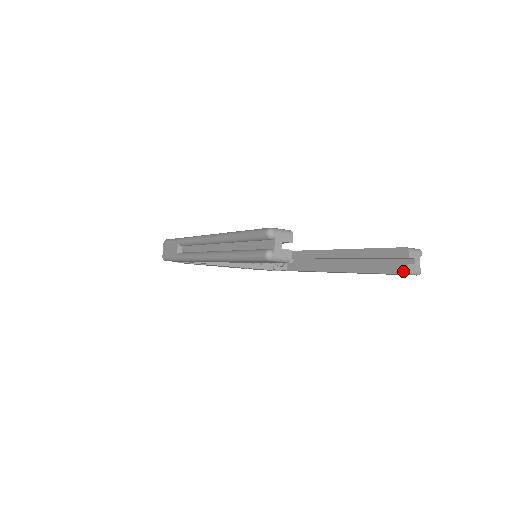
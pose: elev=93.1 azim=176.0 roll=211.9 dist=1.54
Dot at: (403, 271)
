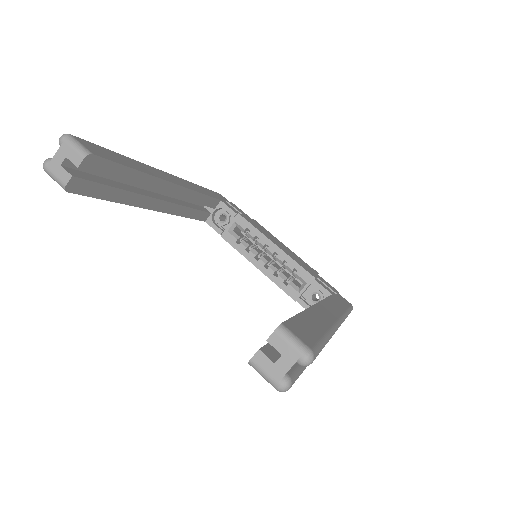
Dot at: (252, 357)
